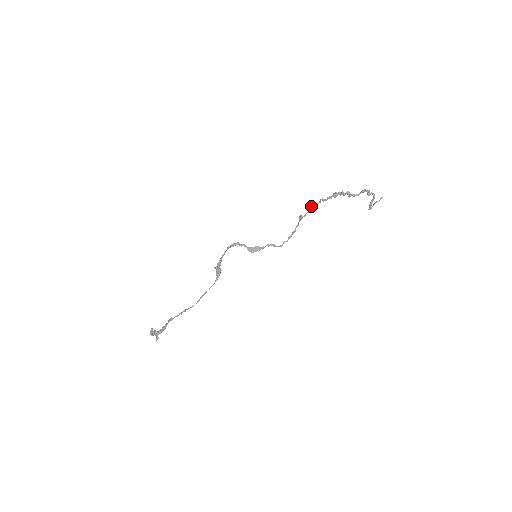
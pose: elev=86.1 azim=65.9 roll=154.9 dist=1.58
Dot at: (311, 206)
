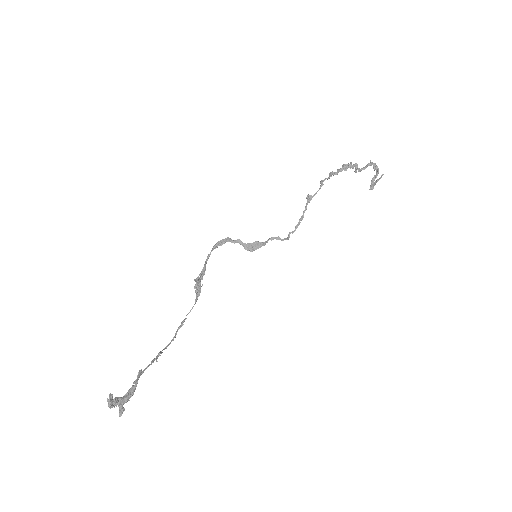
Dot at: (322, 181)
